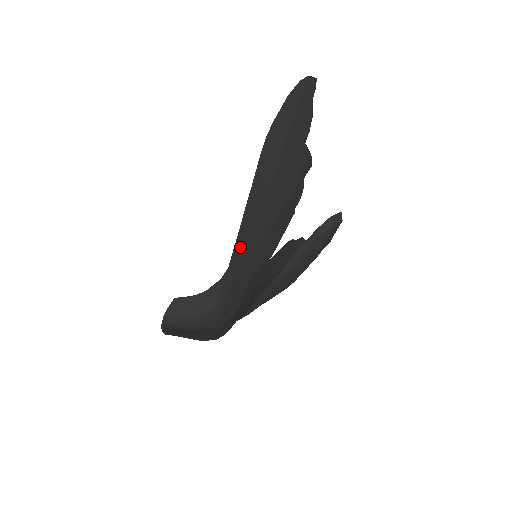
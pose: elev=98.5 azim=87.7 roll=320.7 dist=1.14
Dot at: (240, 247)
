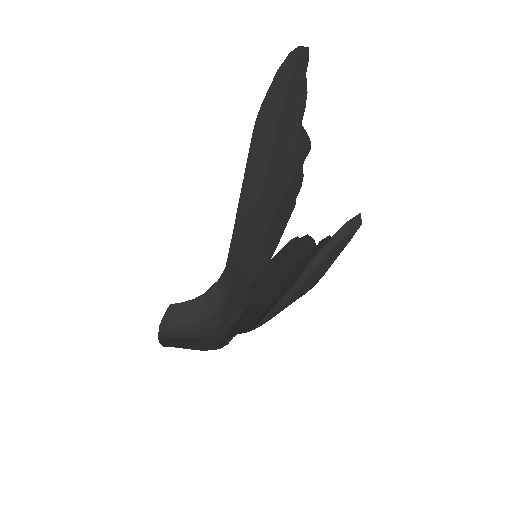
Dot at: (237, 244)
